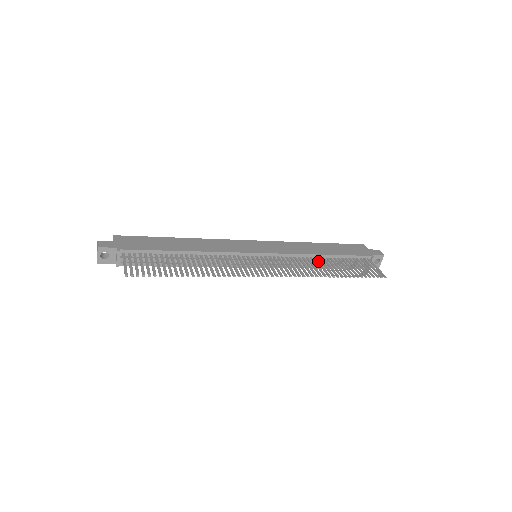
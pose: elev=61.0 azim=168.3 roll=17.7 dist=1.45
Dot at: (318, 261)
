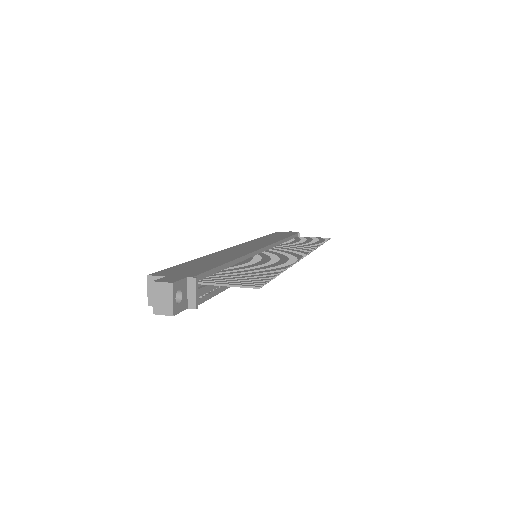
Dot at: (290, 243)
